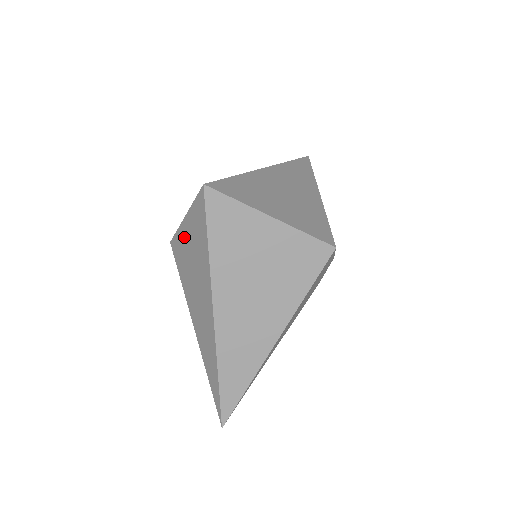
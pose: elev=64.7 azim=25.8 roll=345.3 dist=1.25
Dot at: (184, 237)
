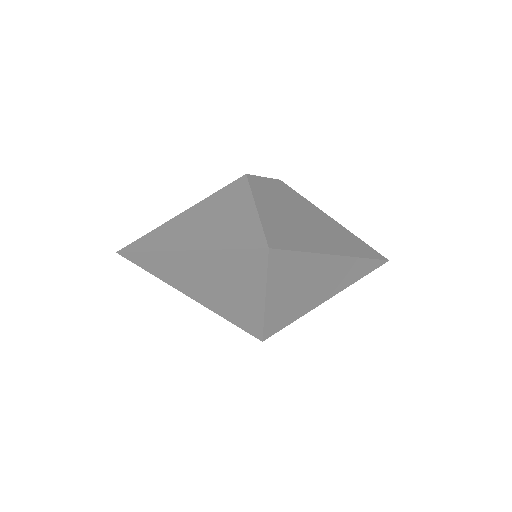
Dot at: (242, 204)
